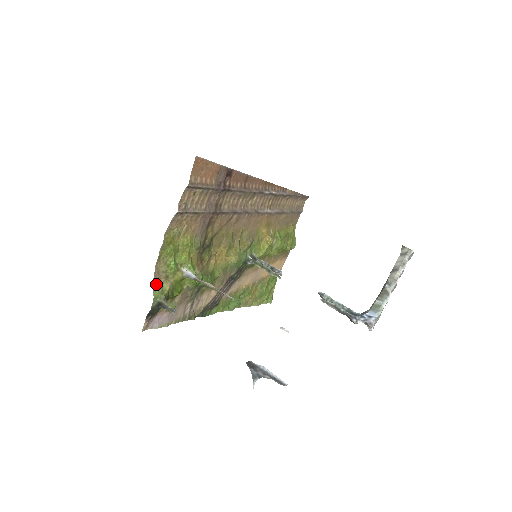
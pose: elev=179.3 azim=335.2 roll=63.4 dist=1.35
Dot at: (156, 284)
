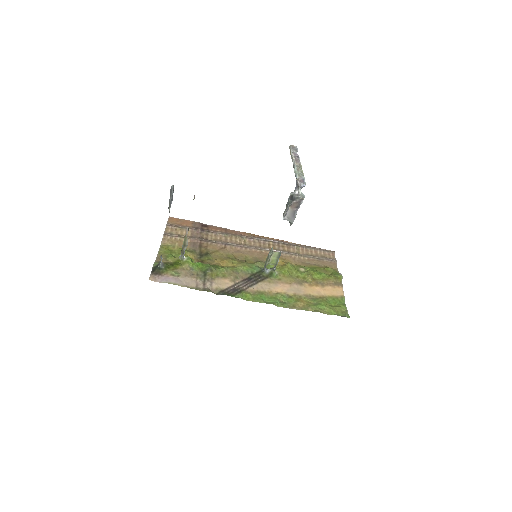
Dot at: (158, 262)
